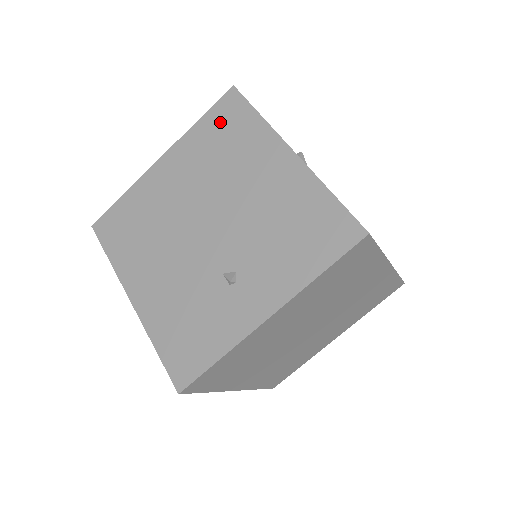
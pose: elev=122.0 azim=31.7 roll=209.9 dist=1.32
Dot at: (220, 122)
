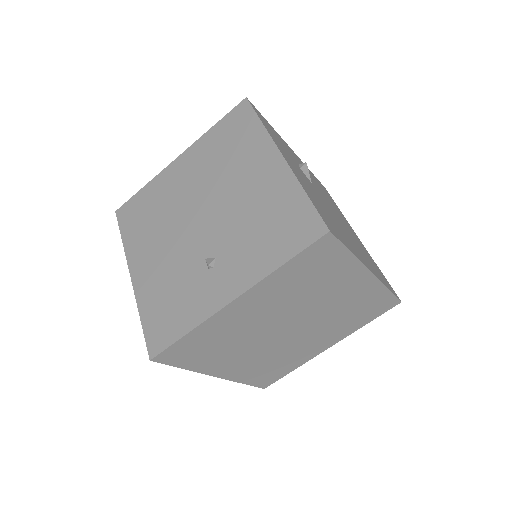
Dot at: (229, 128)
